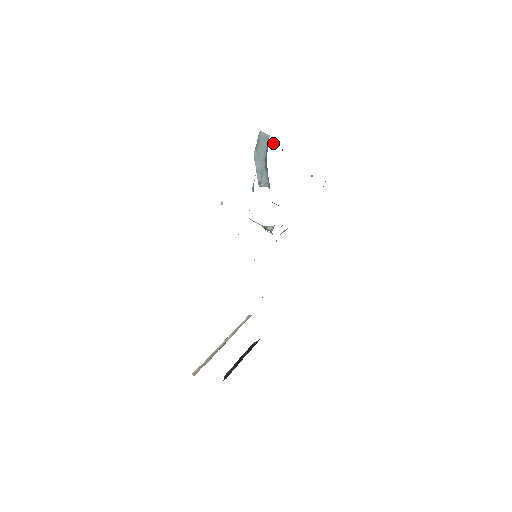
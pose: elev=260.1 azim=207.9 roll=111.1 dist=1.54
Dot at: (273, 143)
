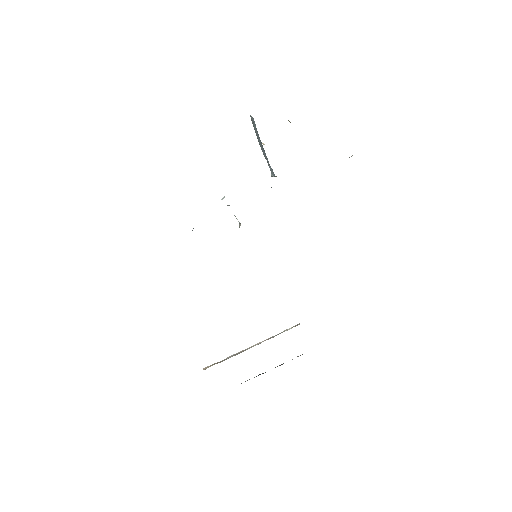
Dot at: occluded
